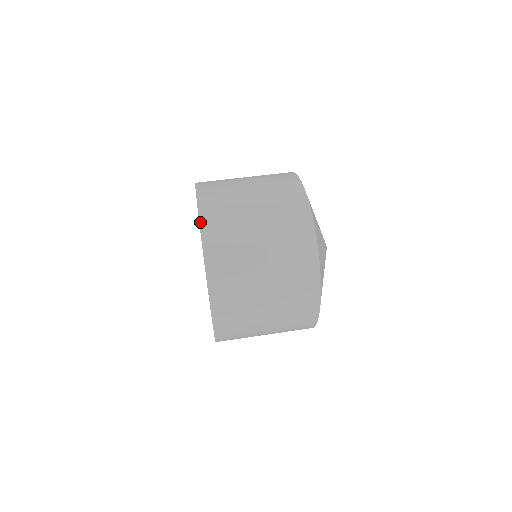
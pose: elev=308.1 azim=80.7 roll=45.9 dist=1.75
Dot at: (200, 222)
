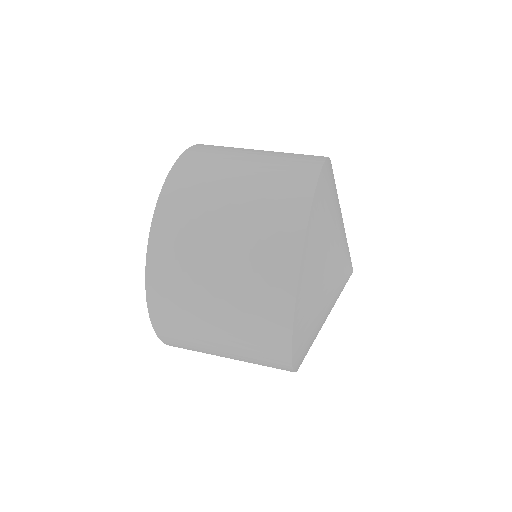
Dot at: (177, 161)
